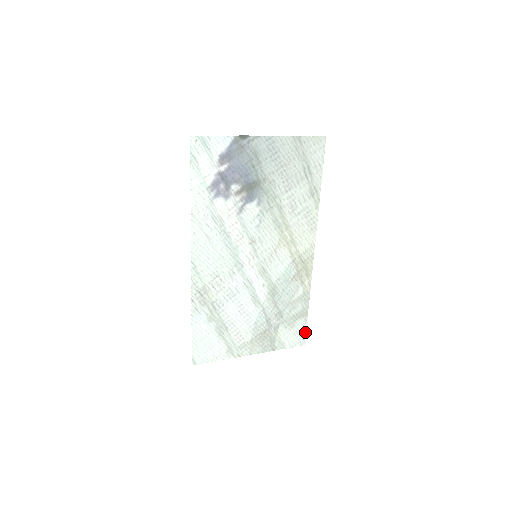
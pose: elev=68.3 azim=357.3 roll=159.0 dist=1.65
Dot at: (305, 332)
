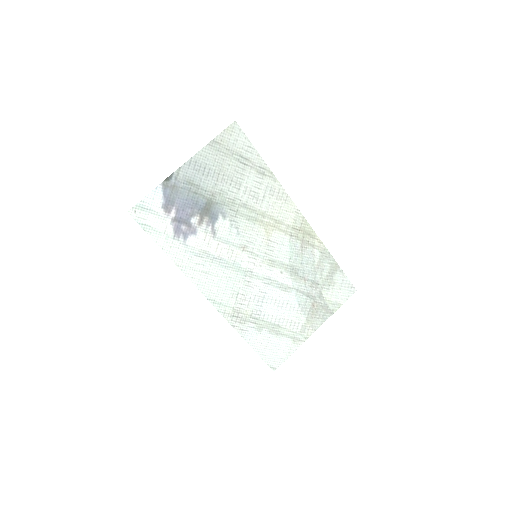
Dot at: (348, 281)
